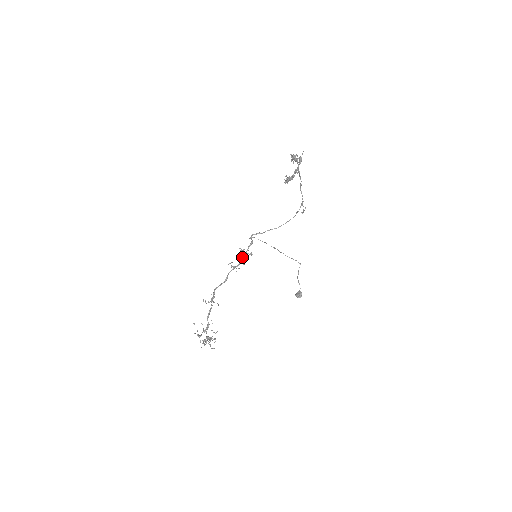
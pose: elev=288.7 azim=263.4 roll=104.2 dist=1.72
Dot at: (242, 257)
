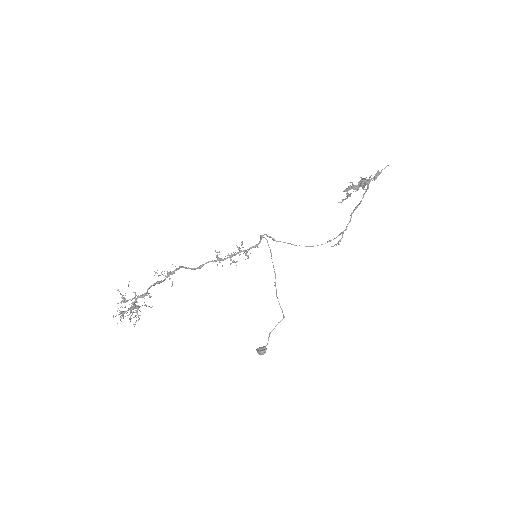
Dot at: (236, 253)
